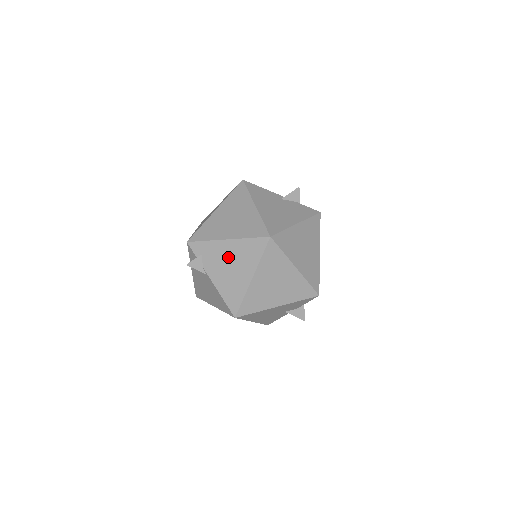
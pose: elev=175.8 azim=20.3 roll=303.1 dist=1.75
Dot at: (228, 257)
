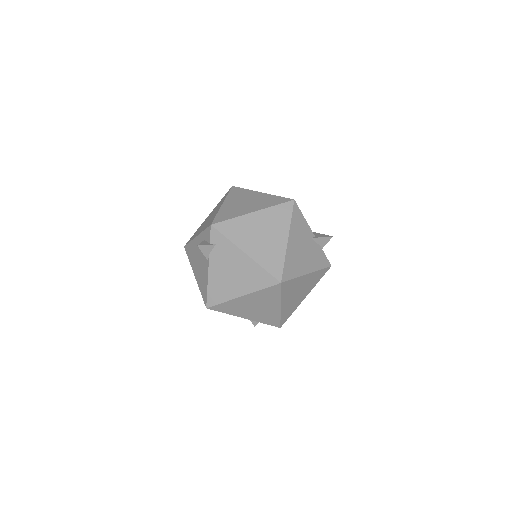
Dot at: (236, 266)
